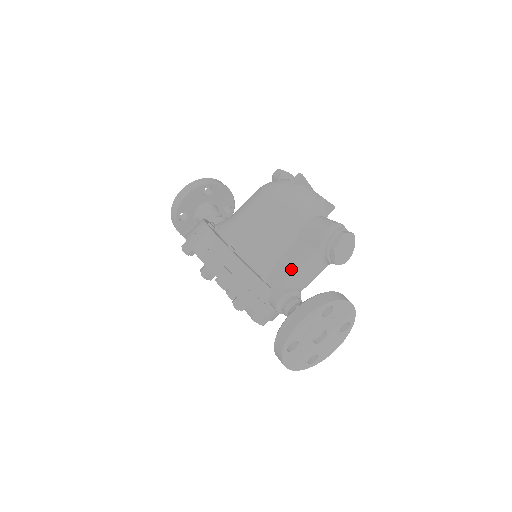
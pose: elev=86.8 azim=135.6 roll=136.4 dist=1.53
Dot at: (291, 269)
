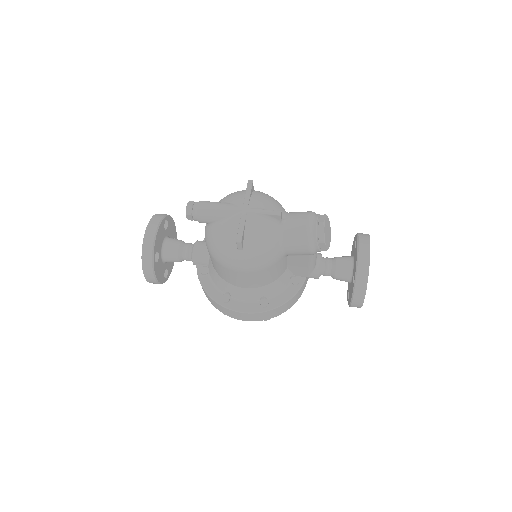
Dot at: (306, 267)
